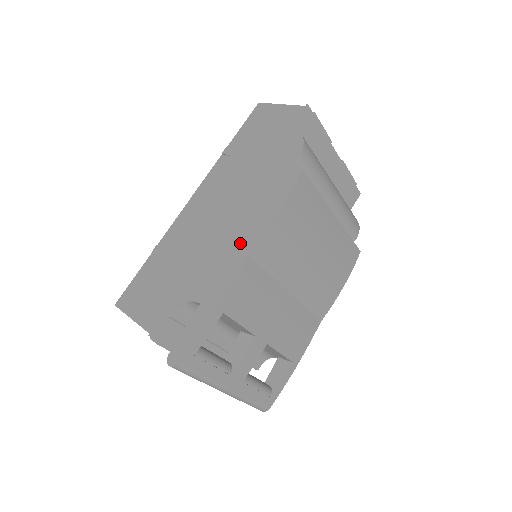
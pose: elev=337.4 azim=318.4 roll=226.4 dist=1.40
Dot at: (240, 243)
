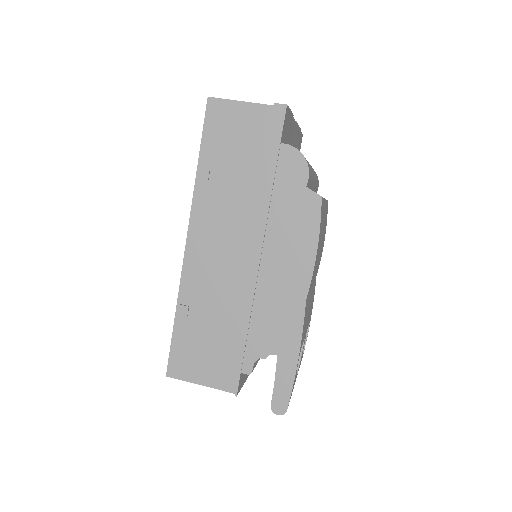
Dot at: (289, 289)
